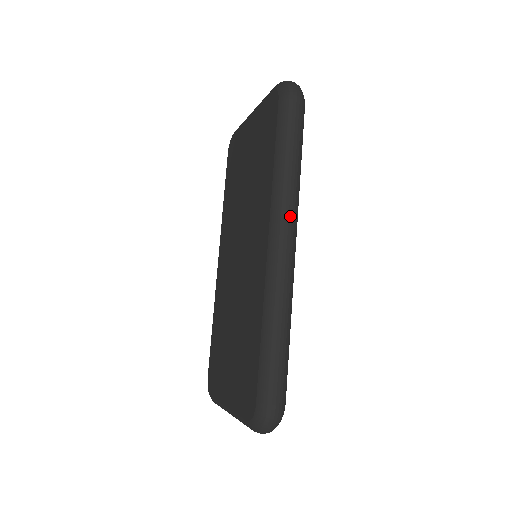
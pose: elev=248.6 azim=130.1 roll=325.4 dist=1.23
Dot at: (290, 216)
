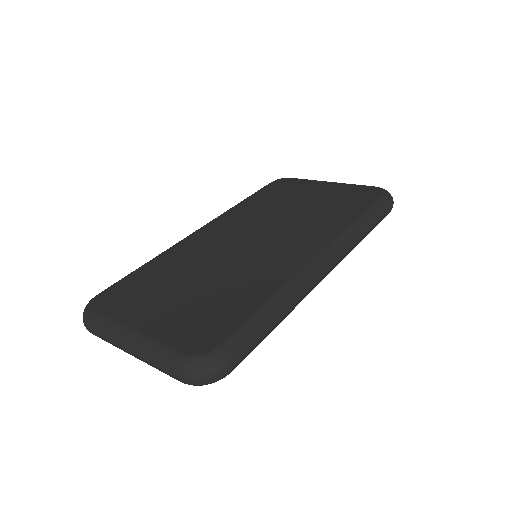
Dot at: (343, 257)
